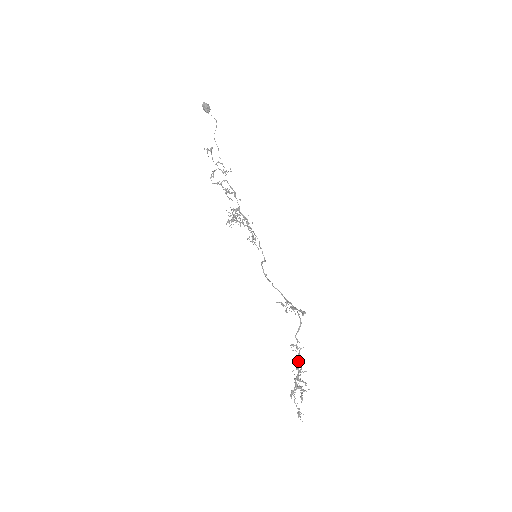
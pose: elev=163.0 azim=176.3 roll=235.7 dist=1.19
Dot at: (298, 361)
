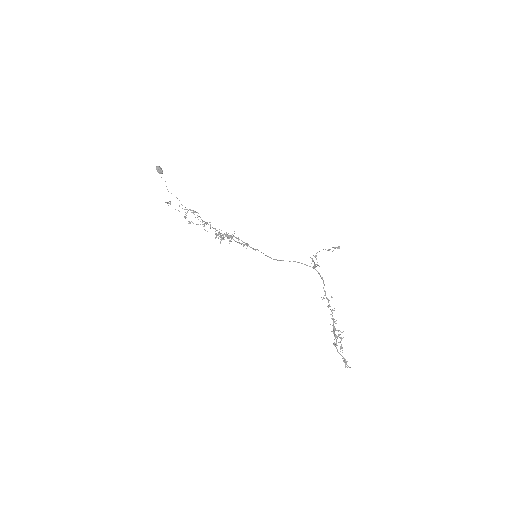
Dot at: (332, 310)
